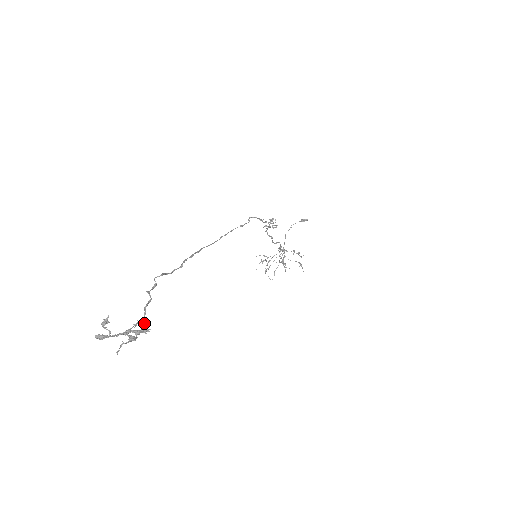
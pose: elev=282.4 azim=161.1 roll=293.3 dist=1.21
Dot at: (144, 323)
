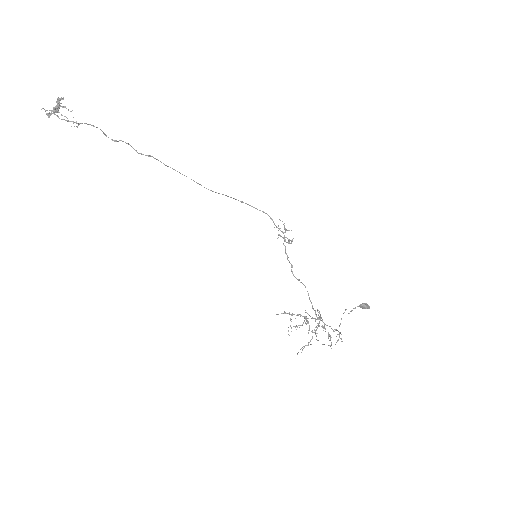
Dot at: (76, 122)
